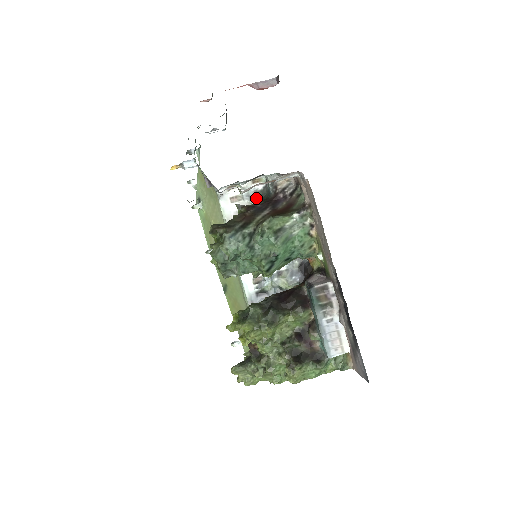
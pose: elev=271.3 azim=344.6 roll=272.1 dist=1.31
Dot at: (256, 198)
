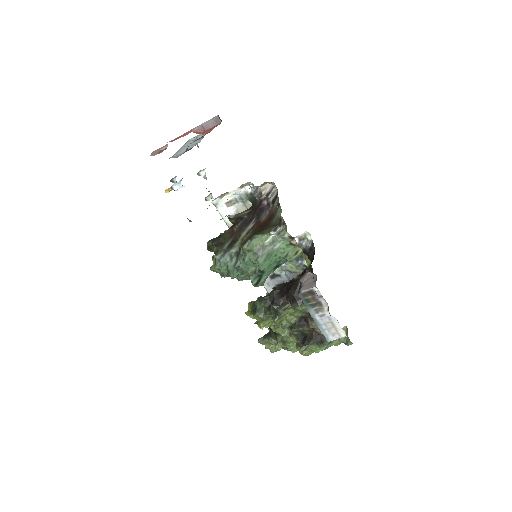
Dot at: (248, 200)
